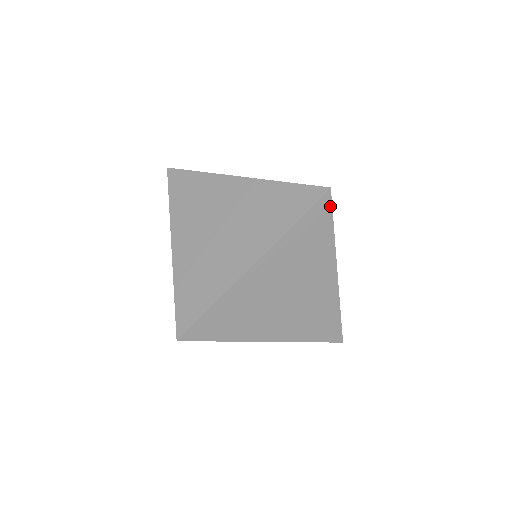
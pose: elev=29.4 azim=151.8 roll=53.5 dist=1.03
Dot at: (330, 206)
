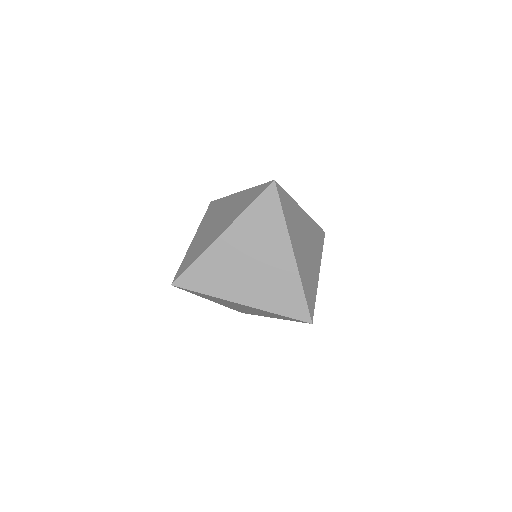
Dot at: (277, 194)
